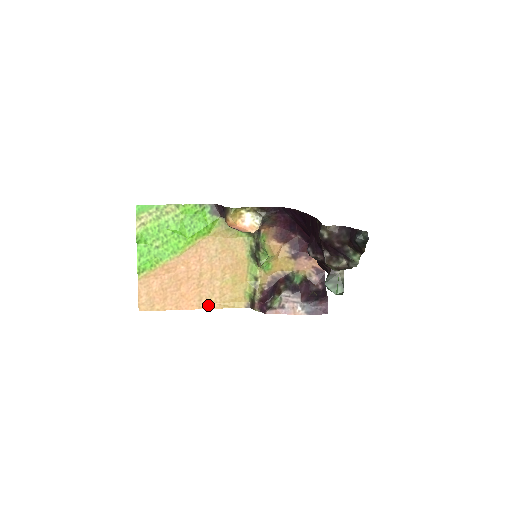
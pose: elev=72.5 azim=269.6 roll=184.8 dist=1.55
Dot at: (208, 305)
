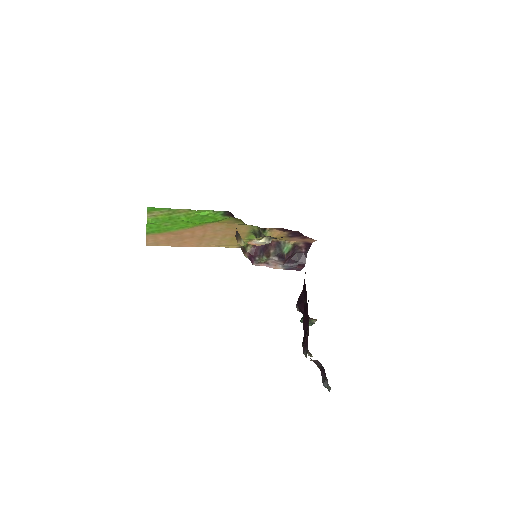
Dot at: (206, 246)
